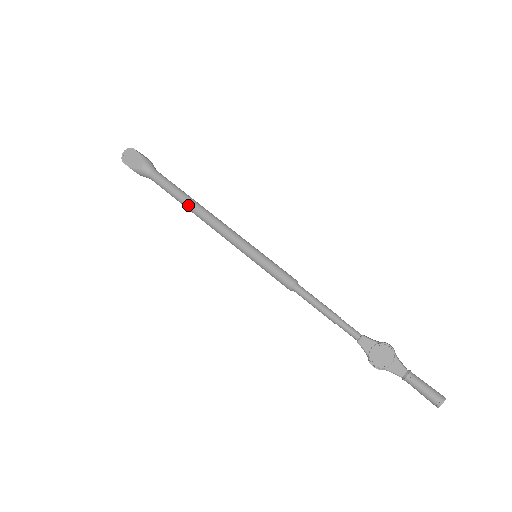
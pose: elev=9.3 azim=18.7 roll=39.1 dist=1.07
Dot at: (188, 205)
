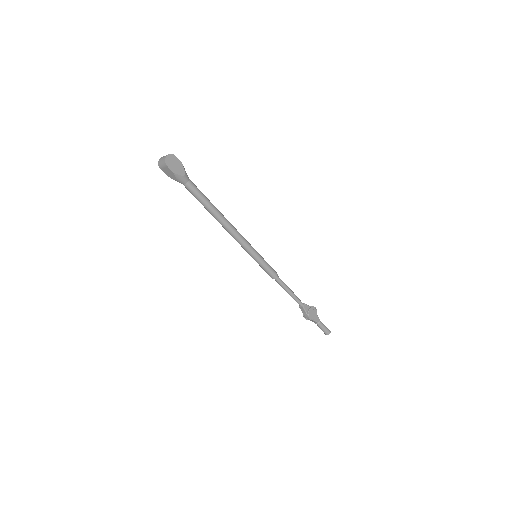
Dot at: (218, 214)
